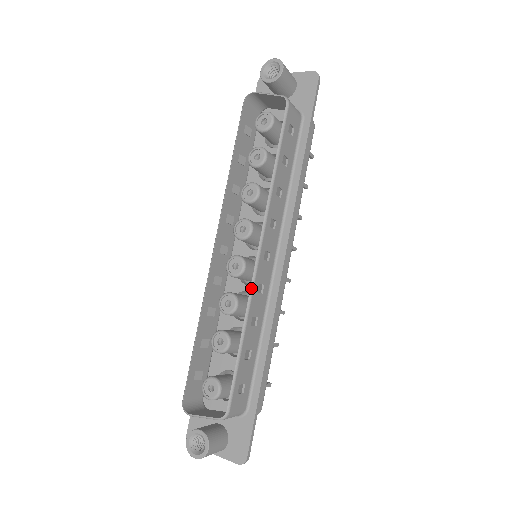
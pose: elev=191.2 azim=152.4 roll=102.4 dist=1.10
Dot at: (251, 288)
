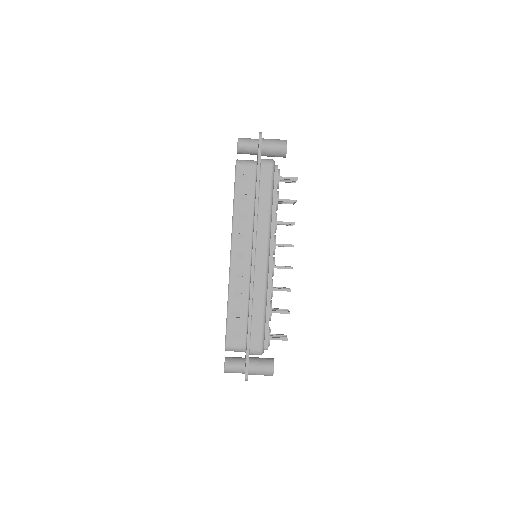
Dot at: (229, 276)
